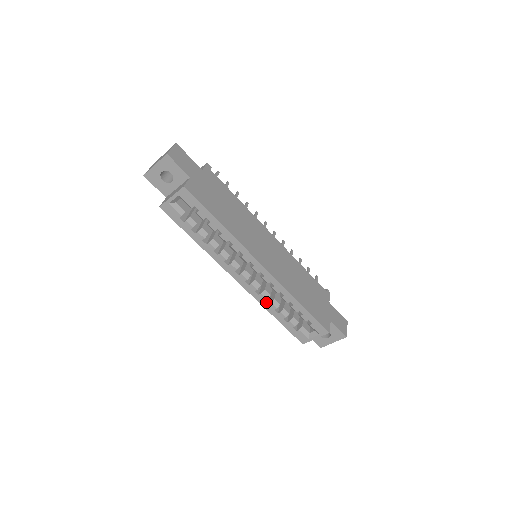
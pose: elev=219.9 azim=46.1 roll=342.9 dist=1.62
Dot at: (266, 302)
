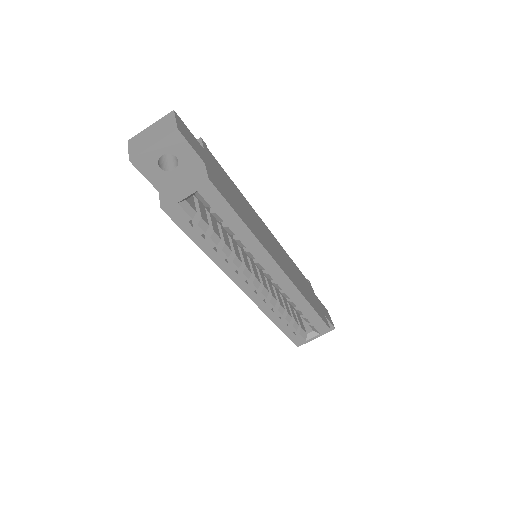
Dot at: (272, 310)
